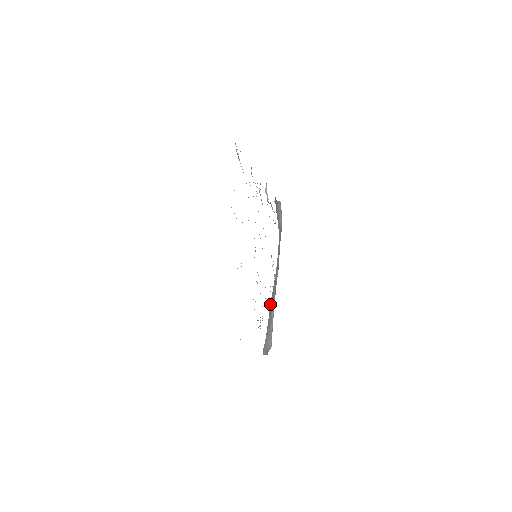
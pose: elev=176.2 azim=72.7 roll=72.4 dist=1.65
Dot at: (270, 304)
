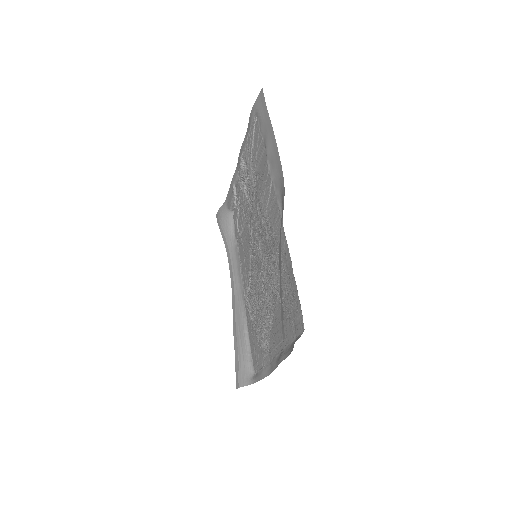
Dot at: (235, 327)
